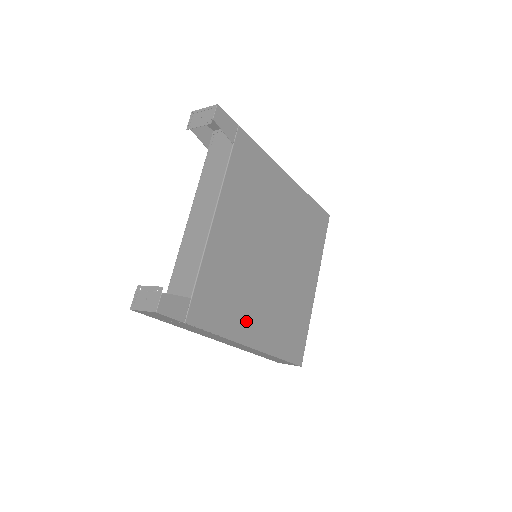
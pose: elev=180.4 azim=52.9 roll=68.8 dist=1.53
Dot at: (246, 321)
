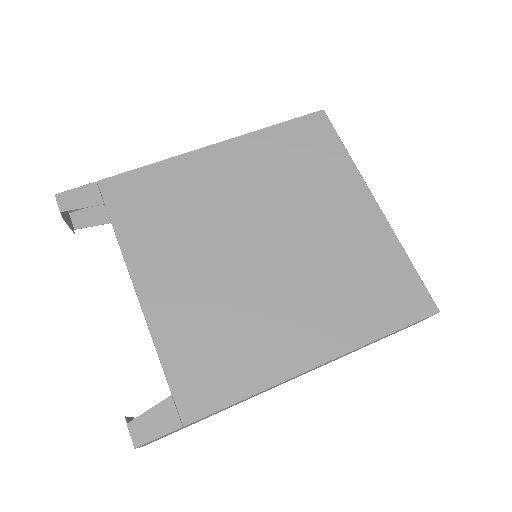
Dot at: (280, 346)
